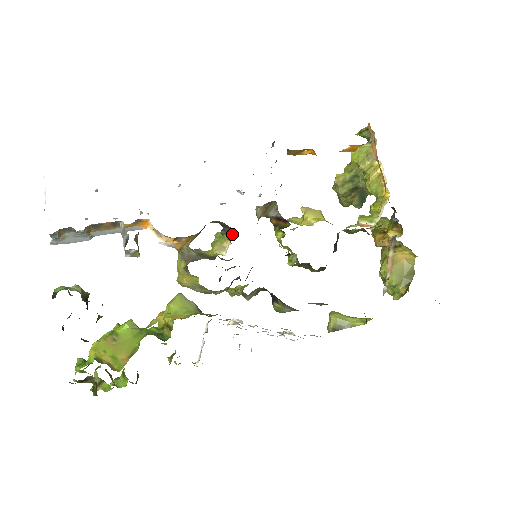
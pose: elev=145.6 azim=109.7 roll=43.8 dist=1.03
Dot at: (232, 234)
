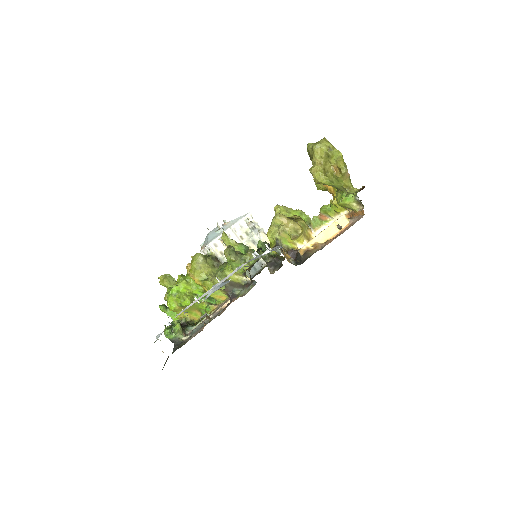
Dot at: (253, 280)
